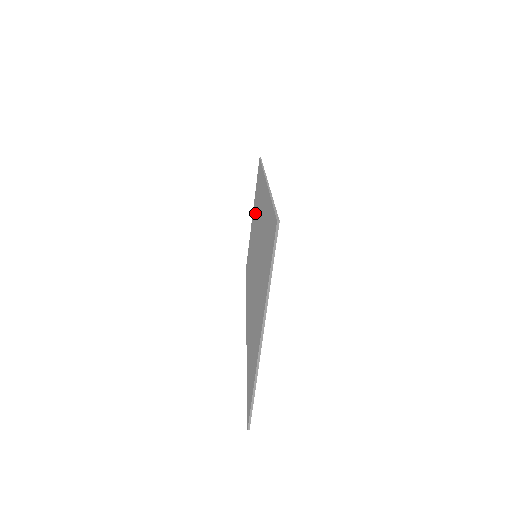
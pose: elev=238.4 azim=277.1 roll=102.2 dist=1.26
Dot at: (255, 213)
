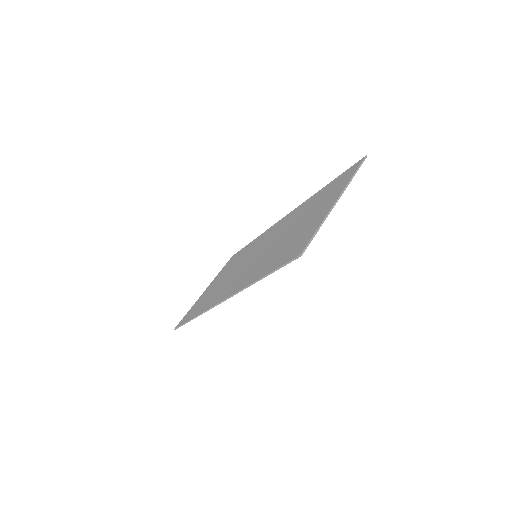
Dot at: occluded
